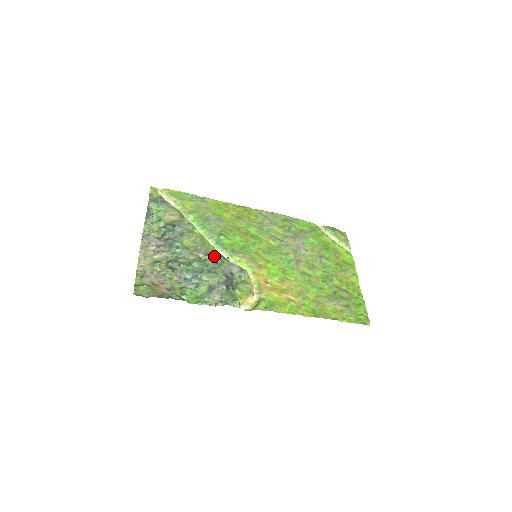
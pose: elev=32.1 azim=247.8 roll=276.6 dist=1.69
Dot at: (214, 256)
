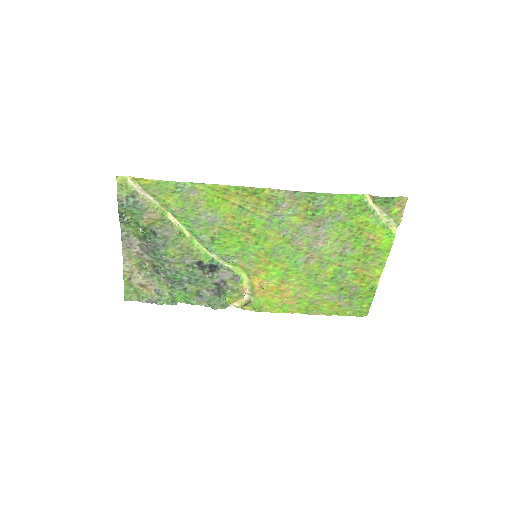
Dot at: (203, 267)
